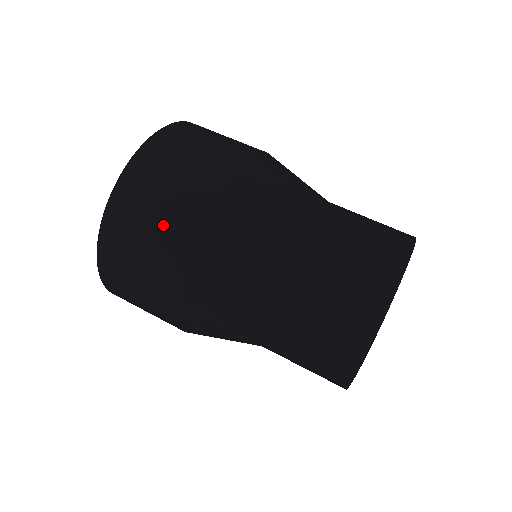
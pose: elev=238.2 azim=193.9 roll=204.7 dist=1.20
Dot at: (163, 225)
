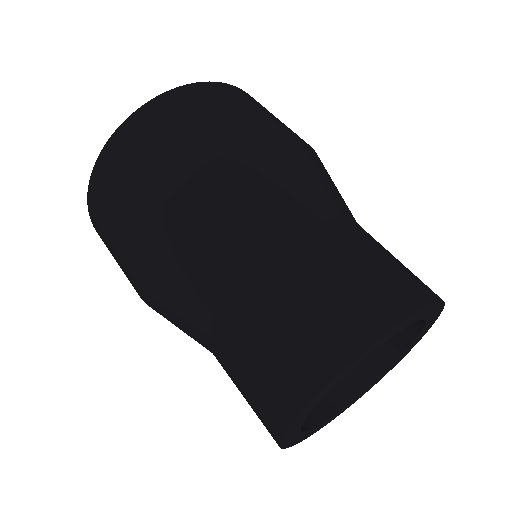
Dot at: occluded
